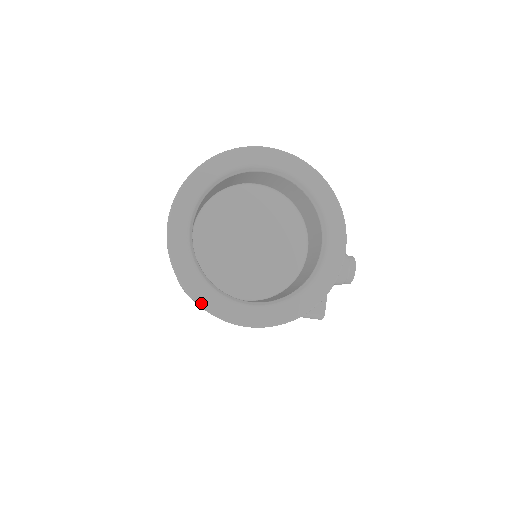
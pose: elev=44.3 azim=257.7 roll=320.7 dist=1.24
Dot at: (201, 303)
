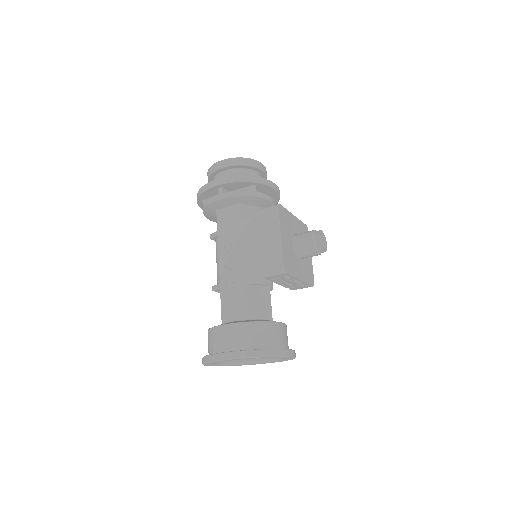
Dot at: occluded
